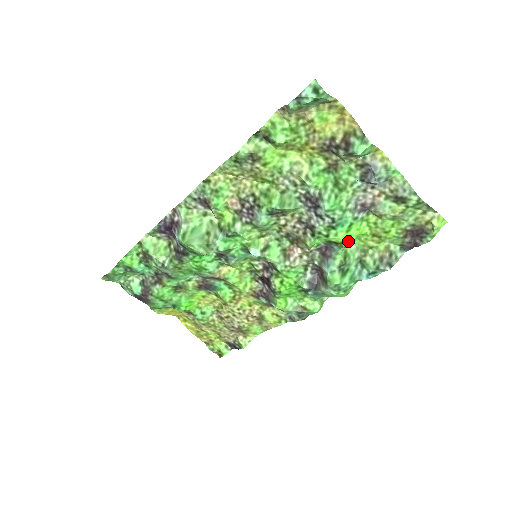
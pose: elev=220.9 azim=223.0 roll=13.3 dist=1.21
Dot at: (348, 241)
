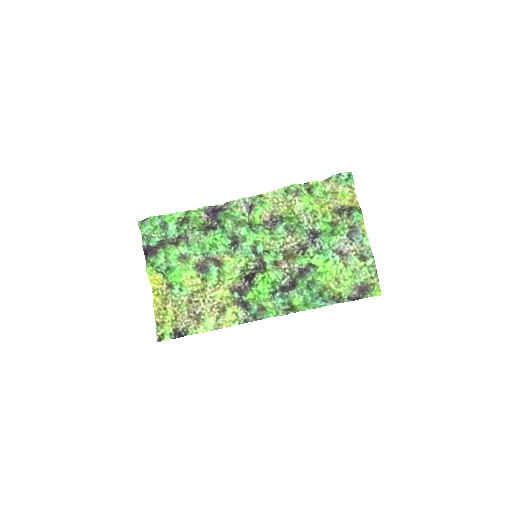
Dot at: (322, 269)
